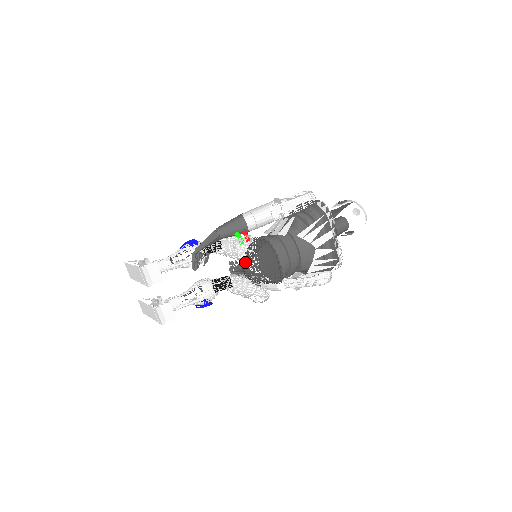
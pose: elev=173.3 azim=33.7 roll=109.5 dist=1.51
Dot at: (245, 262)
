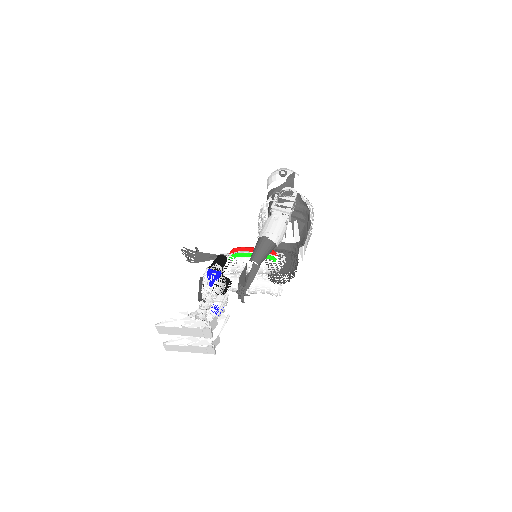
Dot at: (268, 272)
